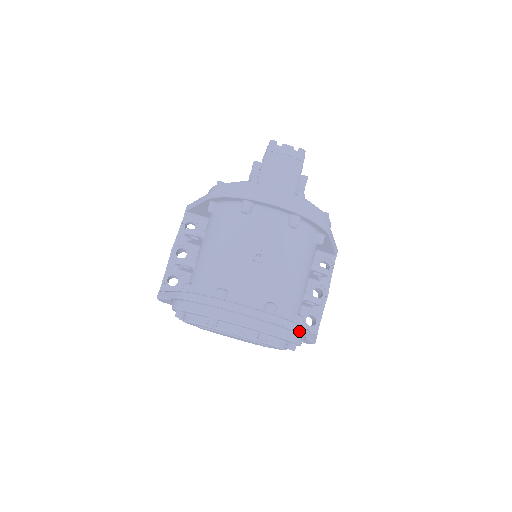
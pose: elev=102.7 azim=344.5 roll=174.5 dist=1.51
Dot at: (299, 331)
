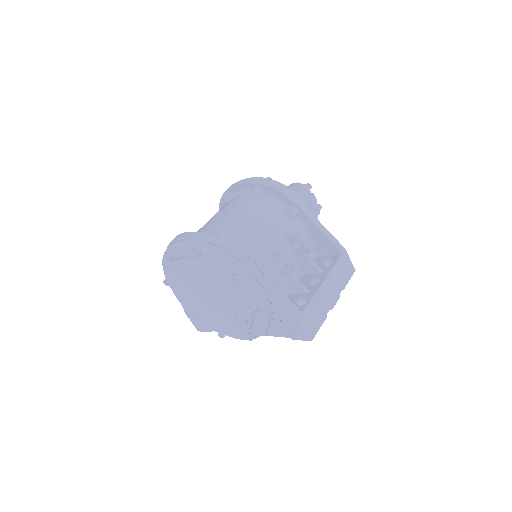
Dot at: (235, 253)
